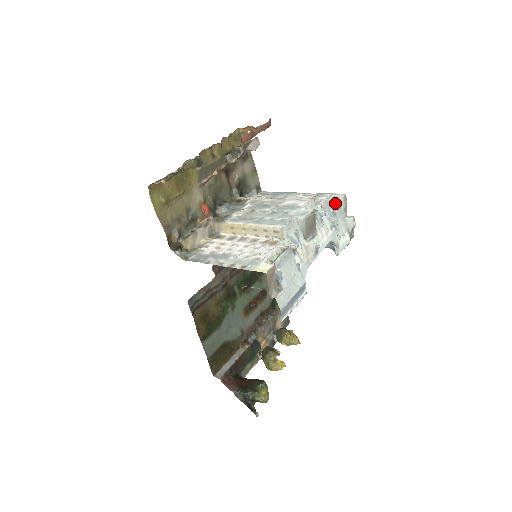
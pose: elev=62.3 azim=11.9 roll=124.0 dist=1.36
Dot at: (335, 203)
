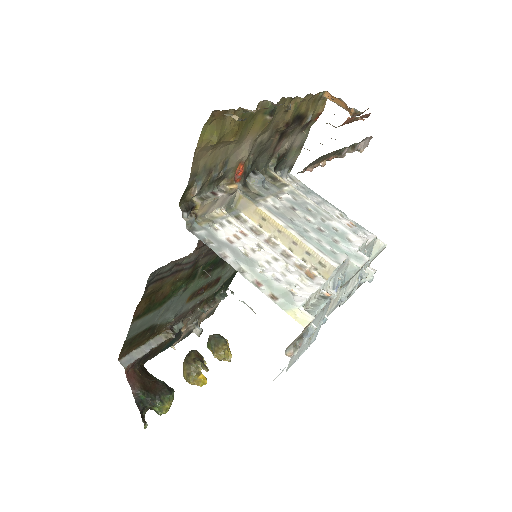
Dot at: (371, 247)
